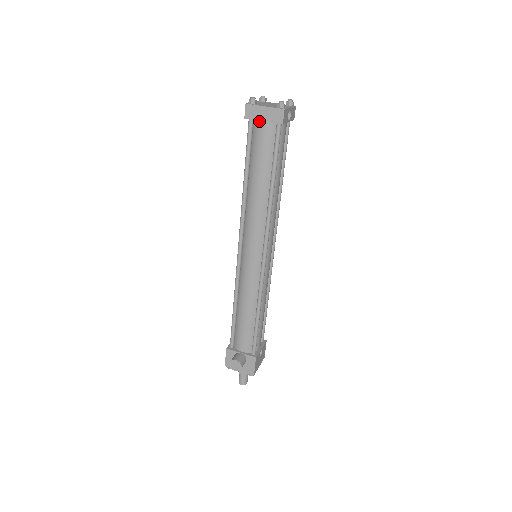
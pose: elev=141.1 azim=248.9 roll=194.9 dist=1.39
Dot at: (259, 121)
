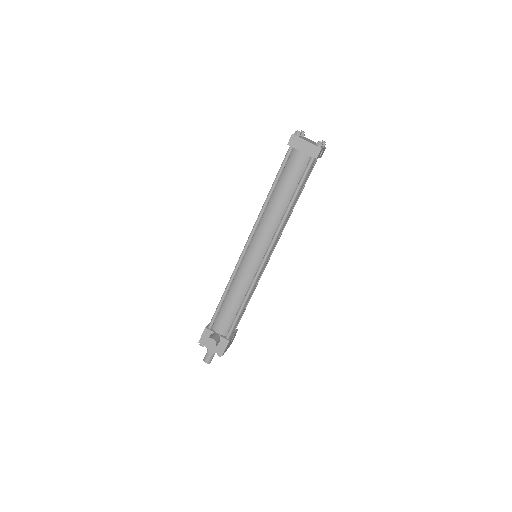
Dot at: (298, 150)
